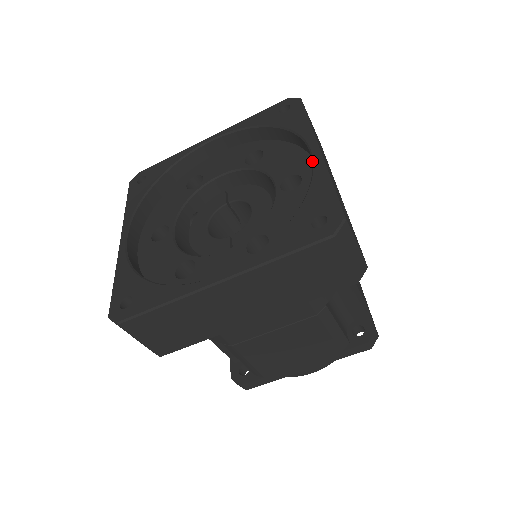
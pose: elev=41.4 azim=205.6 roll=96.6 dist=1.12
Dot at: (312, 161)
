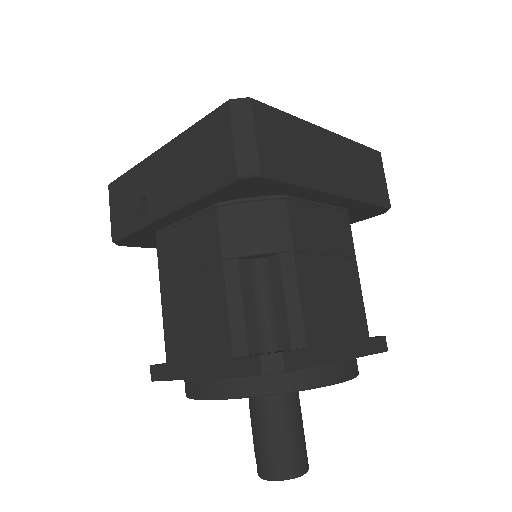
Dot at: occluded
